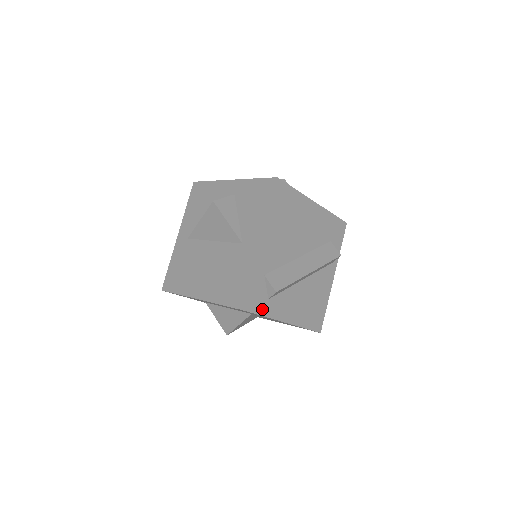
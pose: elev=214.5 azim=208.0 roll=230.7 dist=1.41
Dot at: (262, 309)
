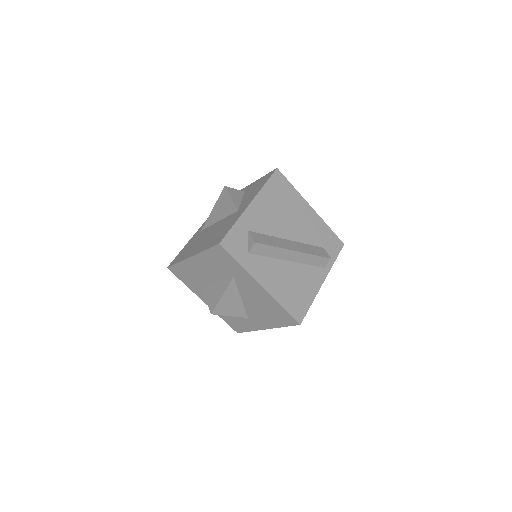
Dot at: (240, 257)
